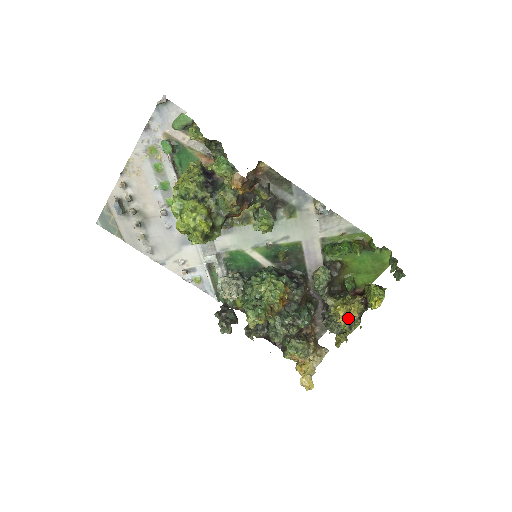
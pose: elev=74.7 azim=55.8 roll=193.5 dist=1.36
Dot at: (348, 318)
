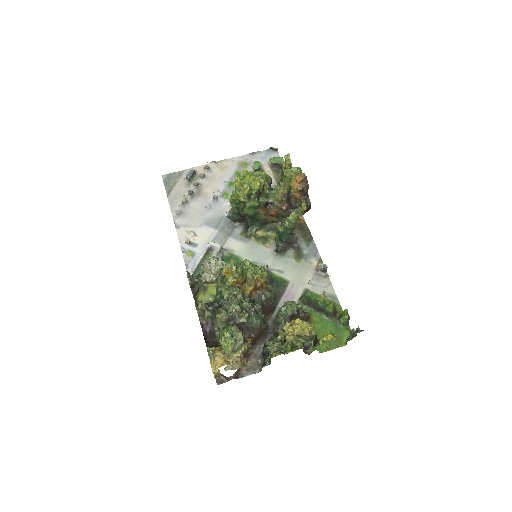
Dot at: (301, 328)
